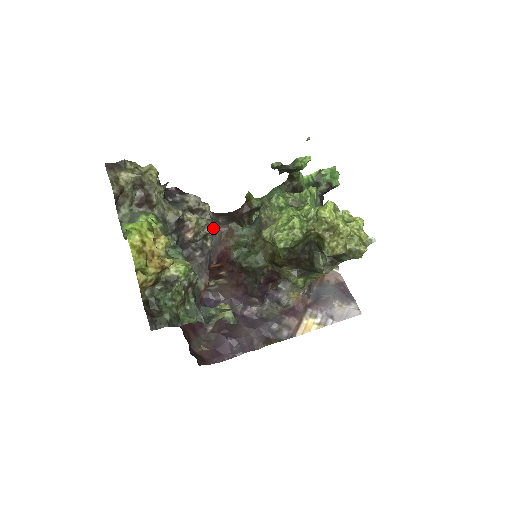
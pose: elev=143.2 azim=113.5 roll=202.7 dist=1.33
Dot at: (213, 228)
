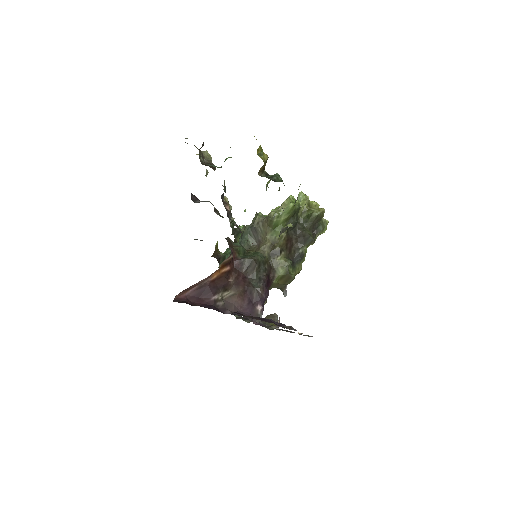
Dot at: occluded
